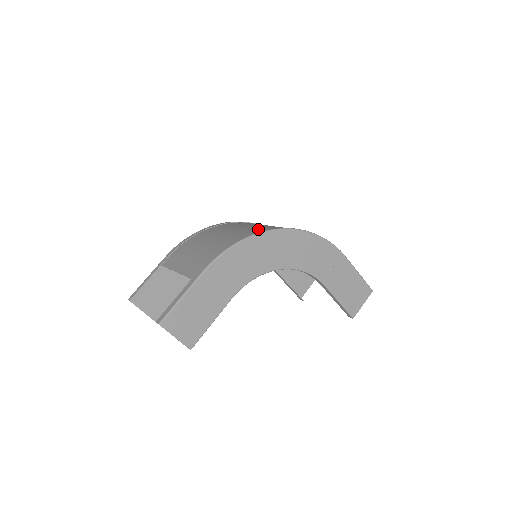
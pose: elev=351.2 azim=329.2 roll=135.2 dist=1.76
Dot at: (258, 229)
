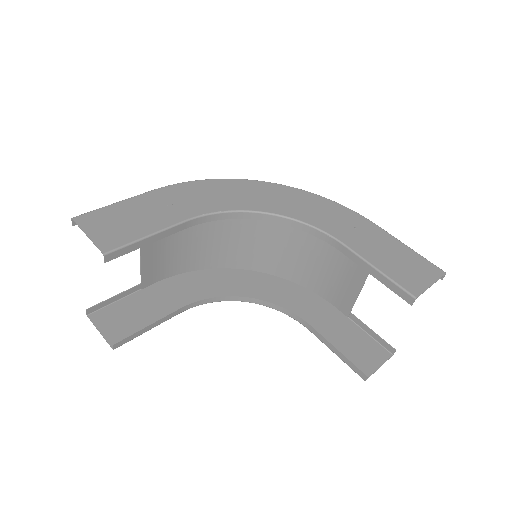
Dot at: occluded
